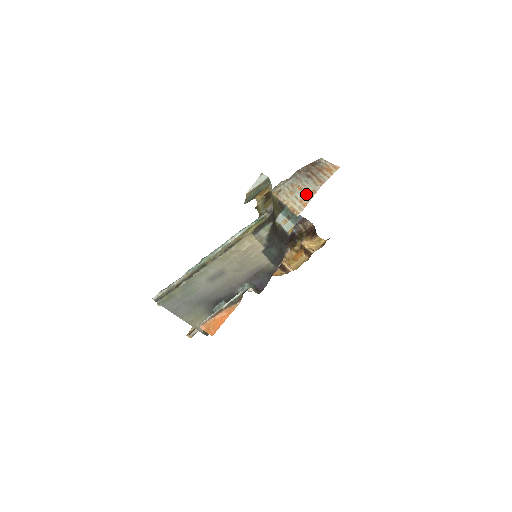
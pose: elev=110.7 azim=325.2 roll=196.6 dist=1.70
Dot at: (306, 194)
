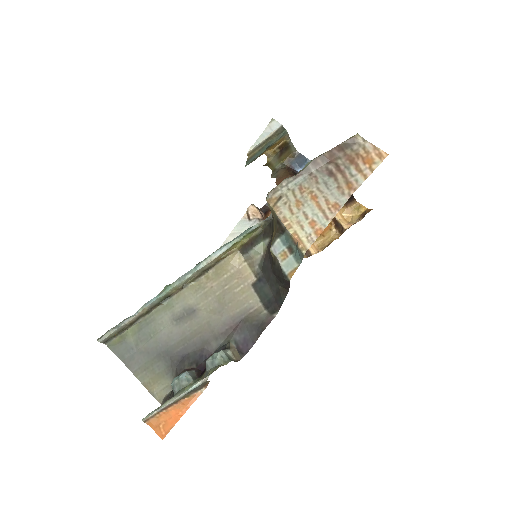
Dot at: (322, 210)
